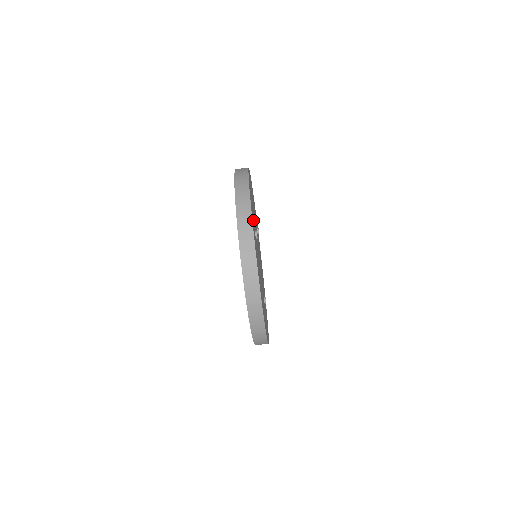
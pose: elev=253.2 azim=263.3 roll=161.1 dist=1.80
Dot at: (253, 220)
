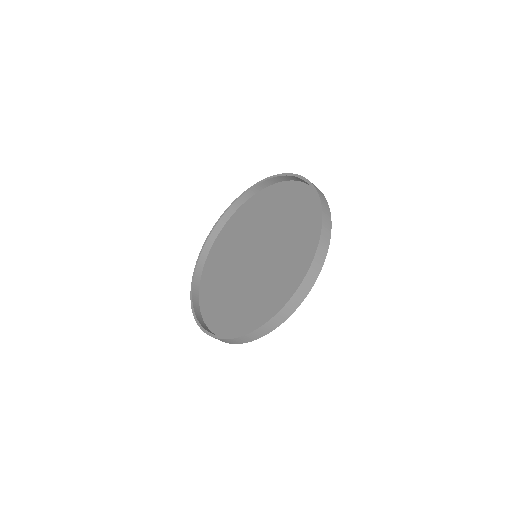
Dot at: occluded
